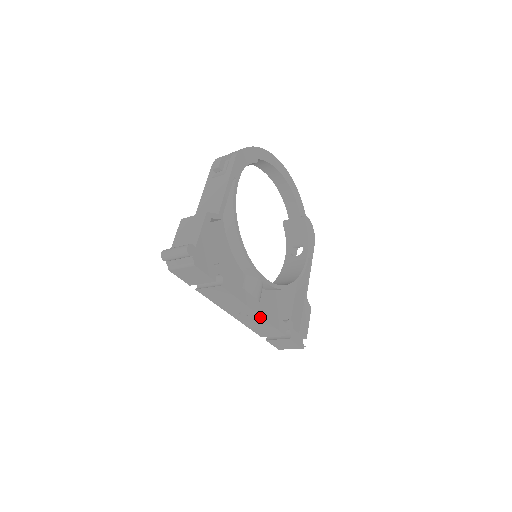
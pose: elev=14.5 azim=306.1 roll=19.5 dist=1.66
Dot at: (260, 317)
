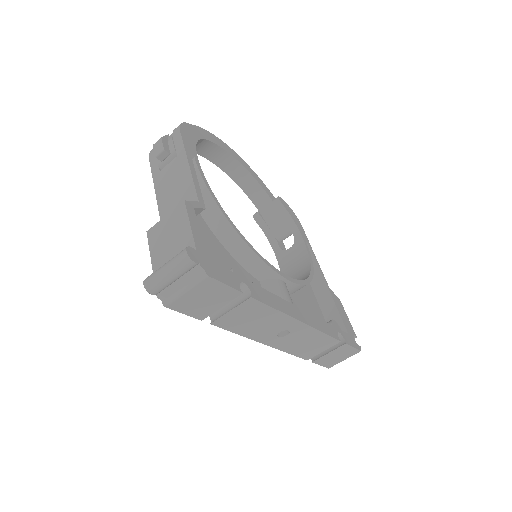
Dot at: (307, 327)
